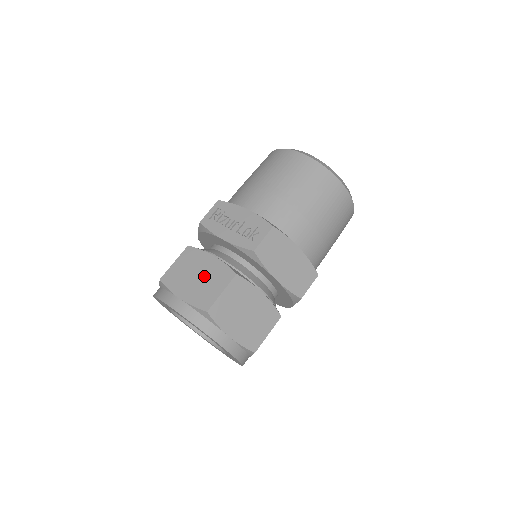
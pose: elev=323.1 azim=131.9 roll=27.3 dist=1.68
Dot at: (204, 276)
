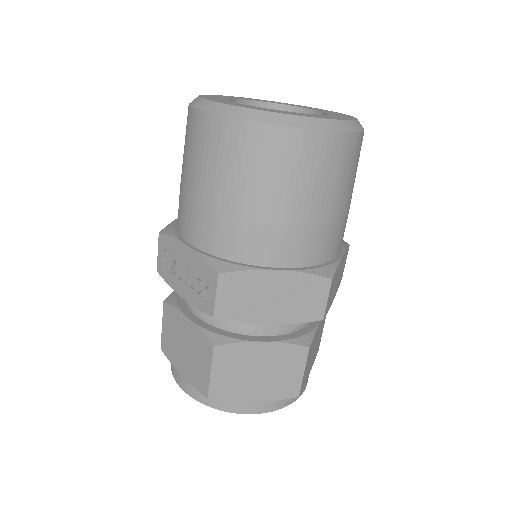
Dot at: (189, 347)
